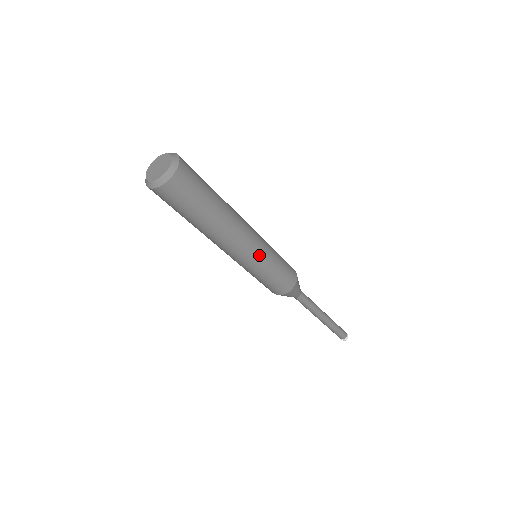
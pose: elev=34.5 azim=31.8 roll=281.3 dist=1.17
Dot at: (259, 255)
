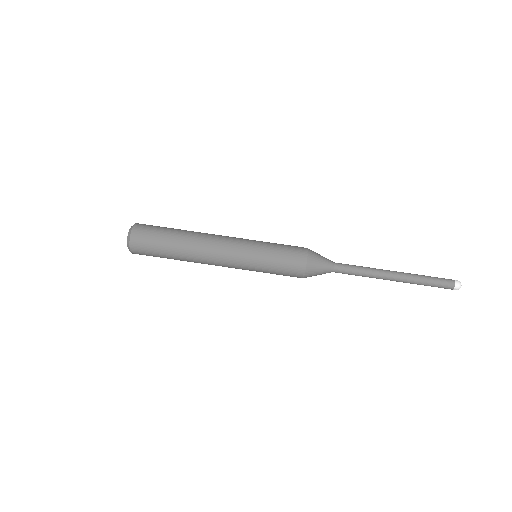
Dot at: occluded
